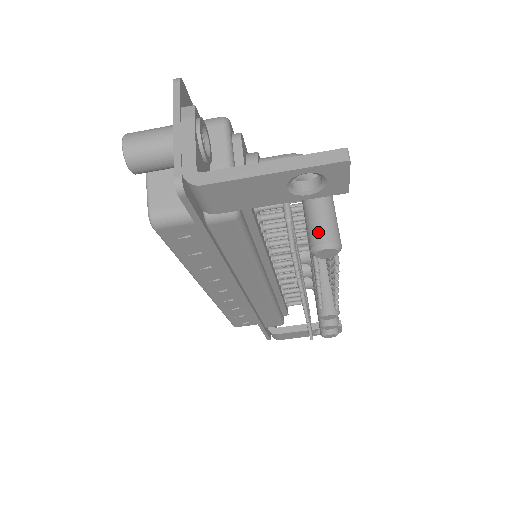
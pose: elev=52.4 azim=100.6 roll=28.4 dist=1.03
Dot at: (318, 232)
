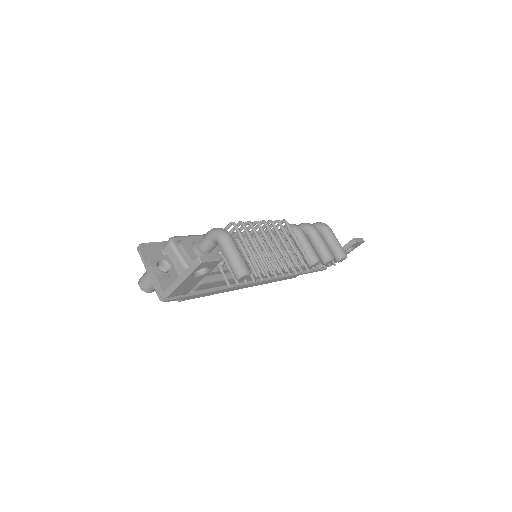
Dot at: (233, 272)
